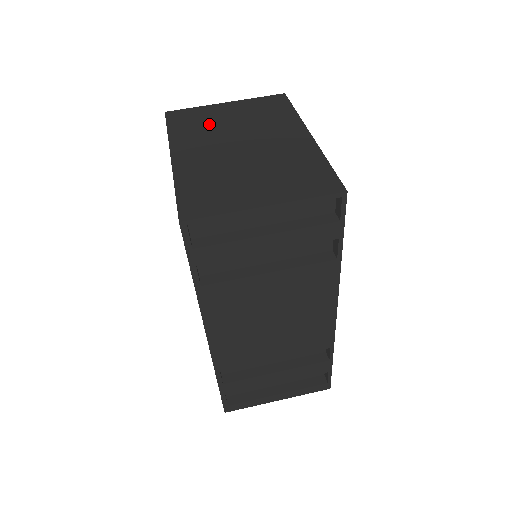
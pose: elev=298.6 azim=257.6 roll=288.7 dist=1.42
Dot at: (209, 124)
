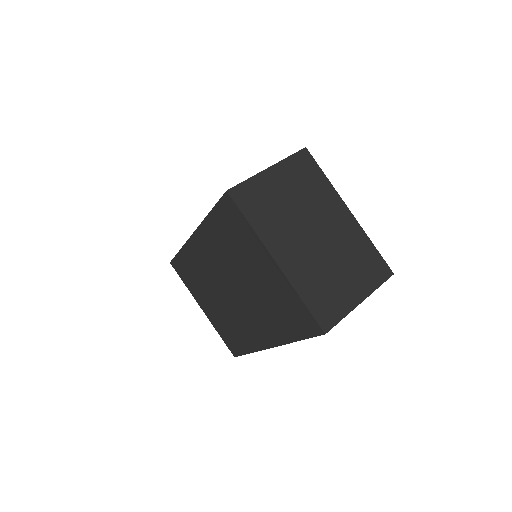
Dot at: (276, 207)
